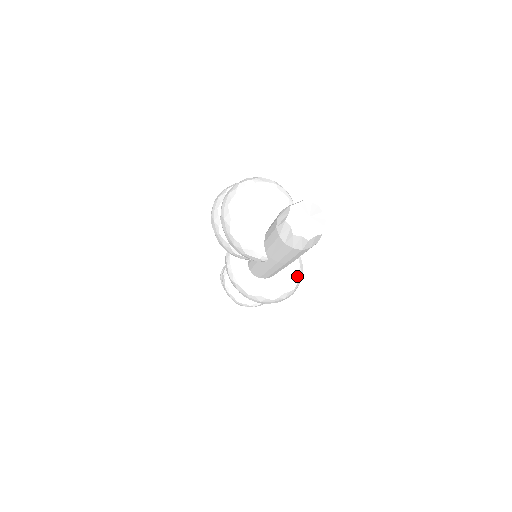
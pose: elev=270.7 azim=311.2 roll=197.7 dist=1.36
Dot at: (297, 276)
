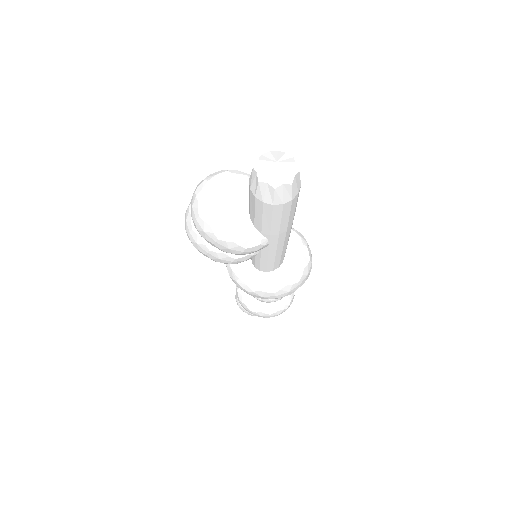
Dot at: (304, 246)
